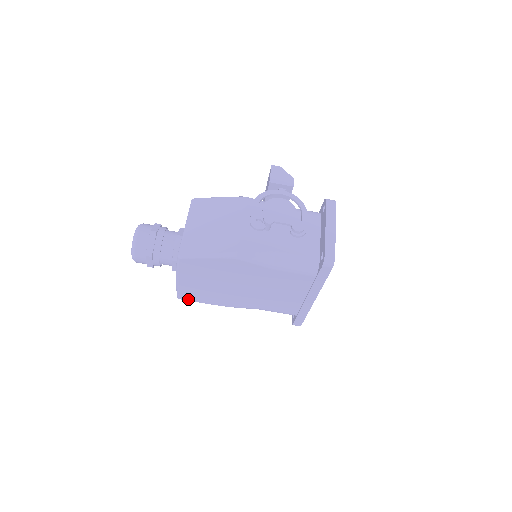
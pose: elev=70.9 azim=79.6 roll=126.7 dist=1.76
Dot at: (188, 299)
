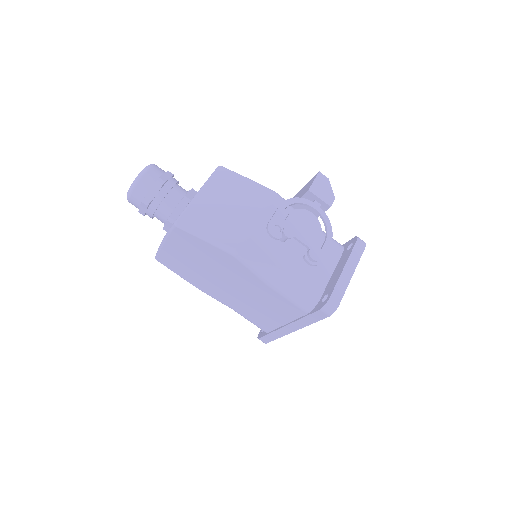
Dot at: (165, 264)
